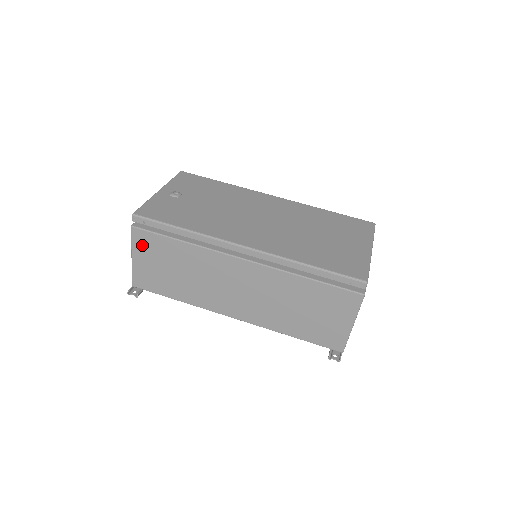
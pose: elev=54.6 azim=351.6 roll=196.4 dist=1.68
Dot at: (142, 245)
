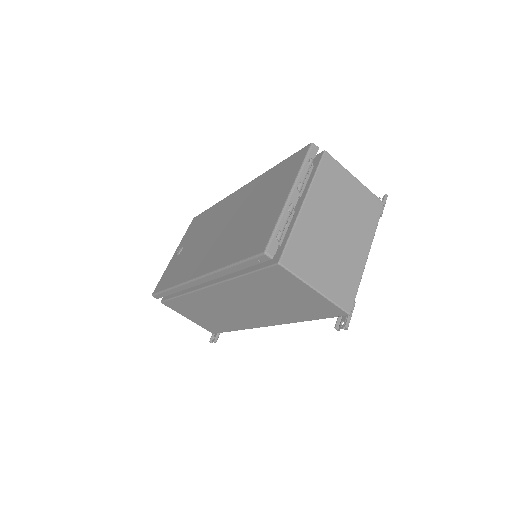
Dot at: (178, 309)
